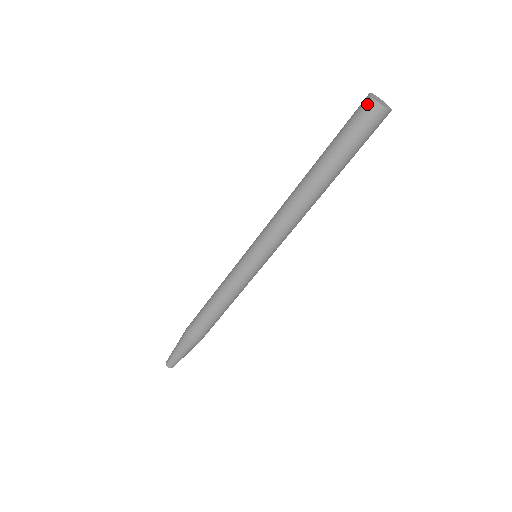
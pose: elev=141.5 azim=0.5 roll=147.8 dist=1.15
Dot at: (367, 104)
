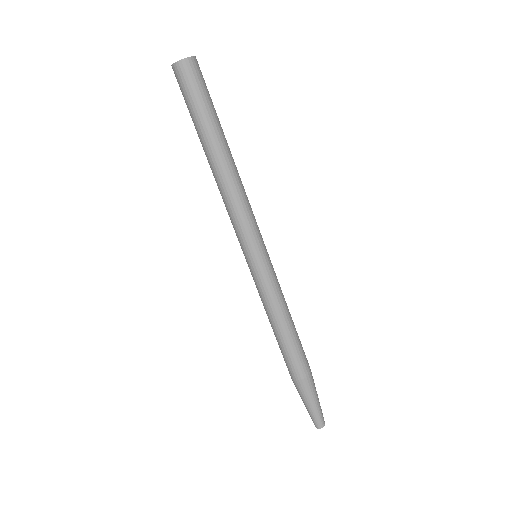
Dot at: (178, 70)
